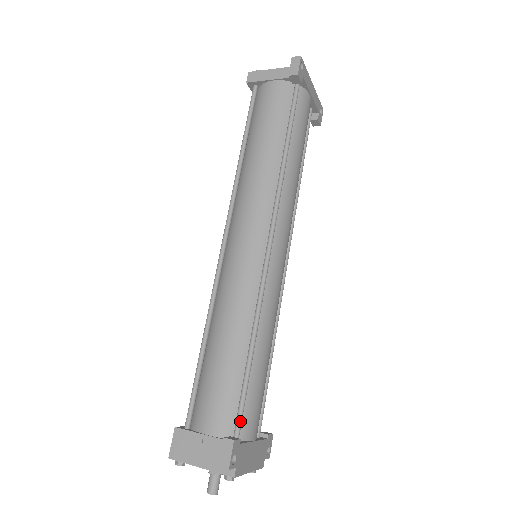
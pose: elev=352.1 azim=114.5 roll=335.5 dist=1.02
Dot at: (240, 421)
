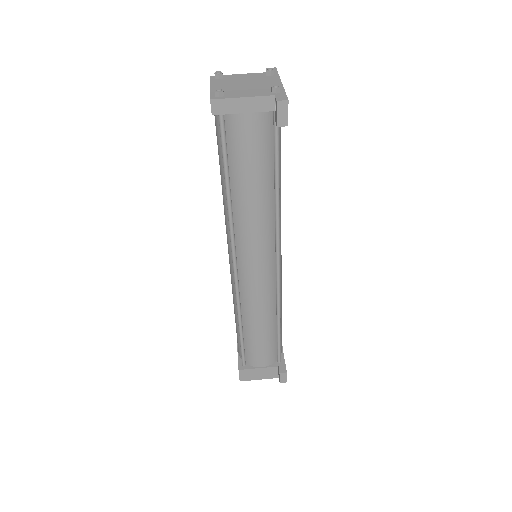
Dot at: (280, 355)
